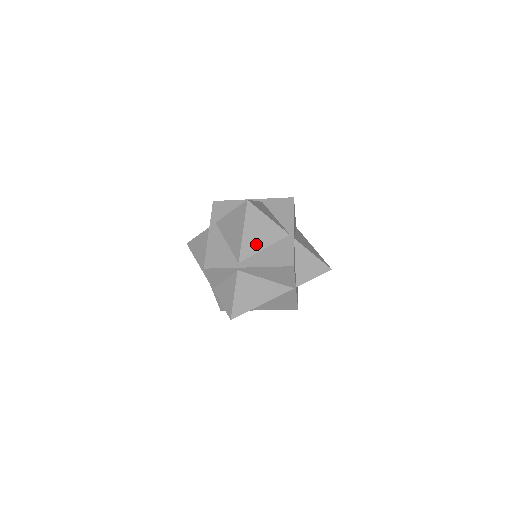
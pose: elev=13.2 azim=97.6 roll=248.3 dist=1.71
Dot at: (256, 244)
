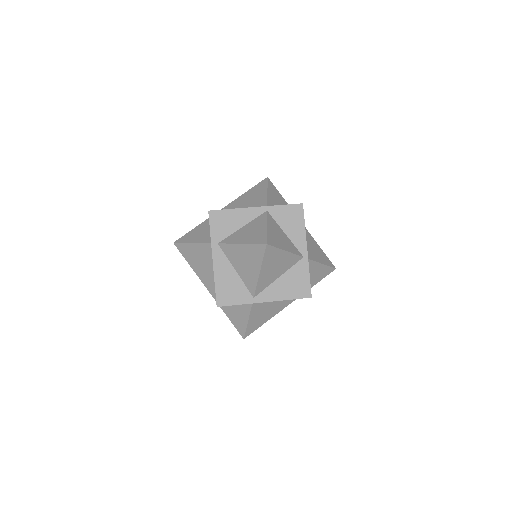
Dot at: (271, 277)
